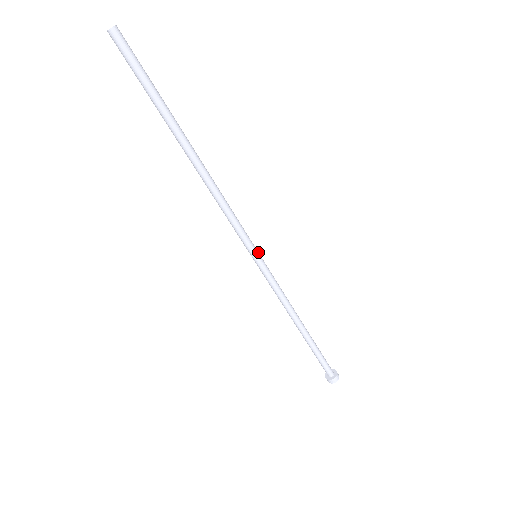
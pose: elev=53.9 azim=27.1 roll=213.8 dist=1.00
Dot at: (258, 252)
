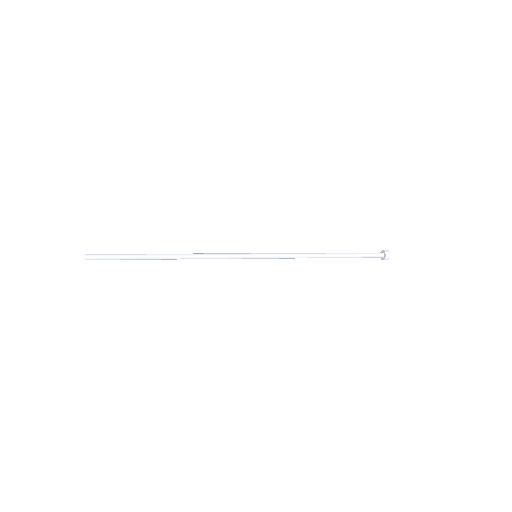
Dot at: (255, 255)
